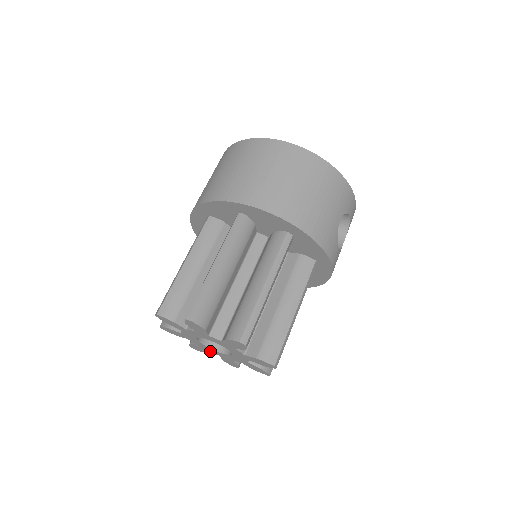
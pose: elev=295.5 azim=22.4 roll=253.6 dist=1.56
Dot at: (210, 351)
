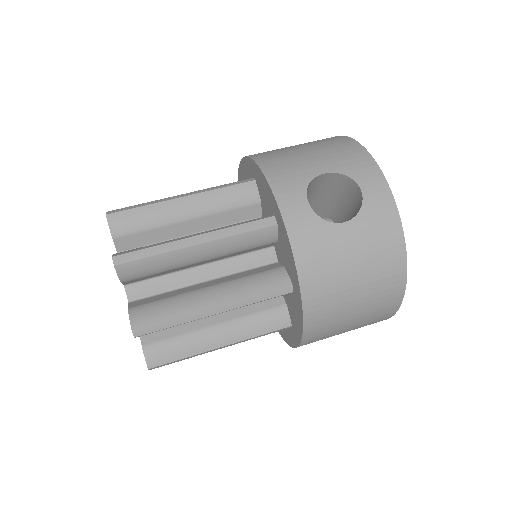
Dot at: occluded
